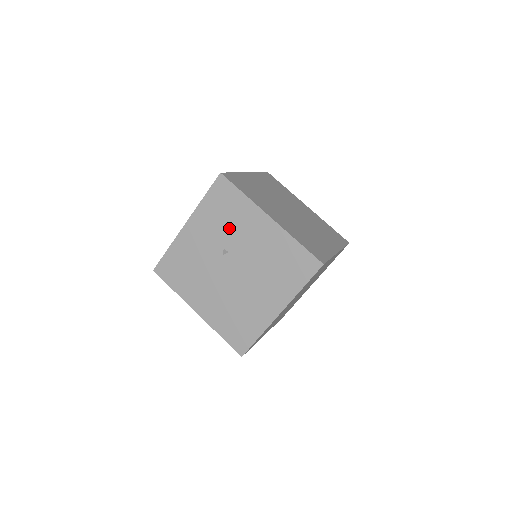
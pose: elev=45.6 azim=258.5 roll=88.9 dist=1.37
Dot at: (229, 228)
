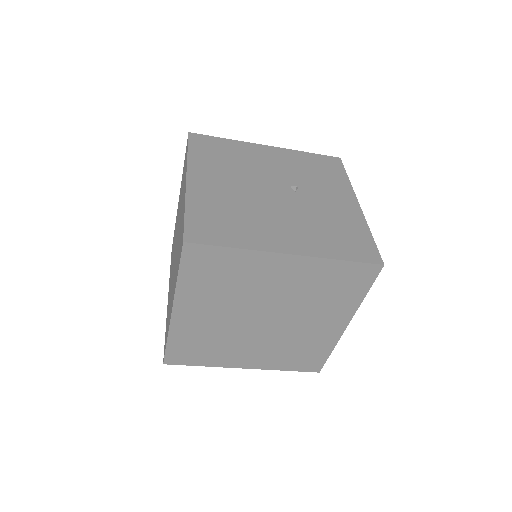
Dot at: occluded
